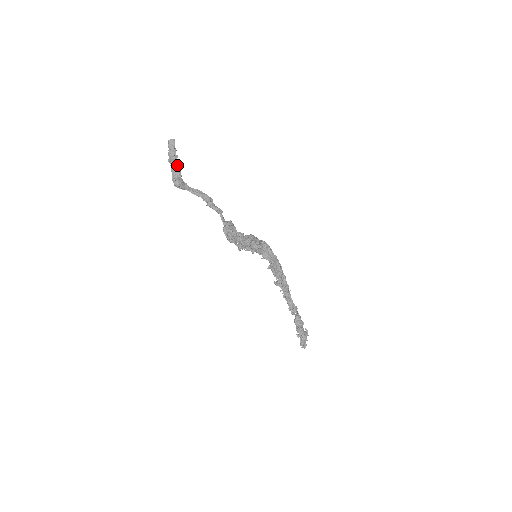
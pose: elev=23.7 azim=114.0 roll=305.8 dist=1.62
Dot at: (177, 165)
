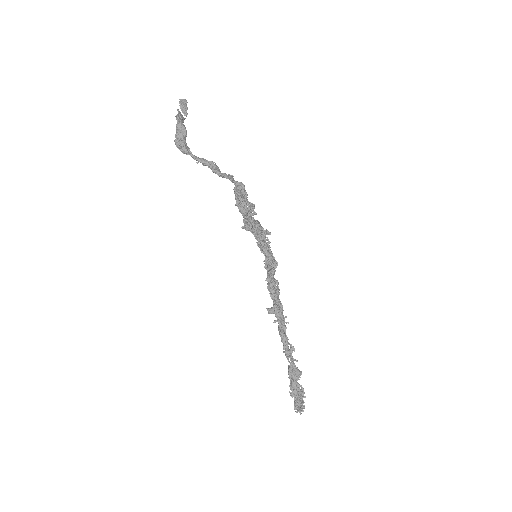
Dot at: (184, 125)
